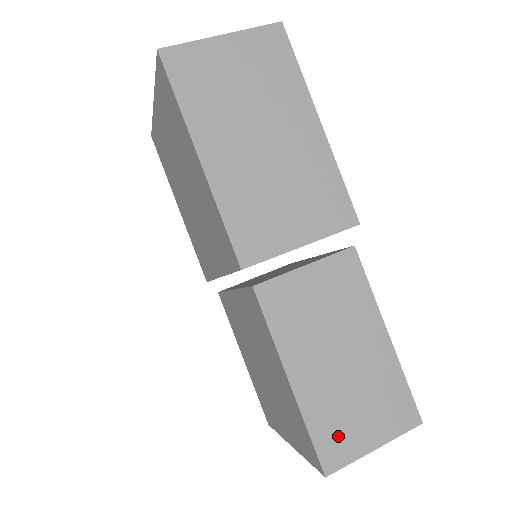
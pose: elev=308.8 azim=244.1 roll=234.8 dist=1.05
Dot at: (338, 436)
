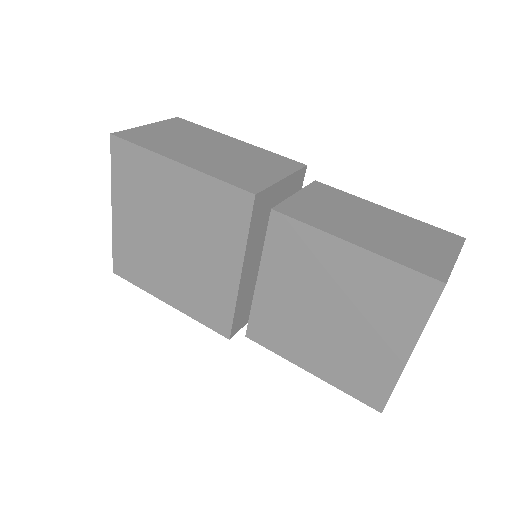
Dot at: (423, 260)
